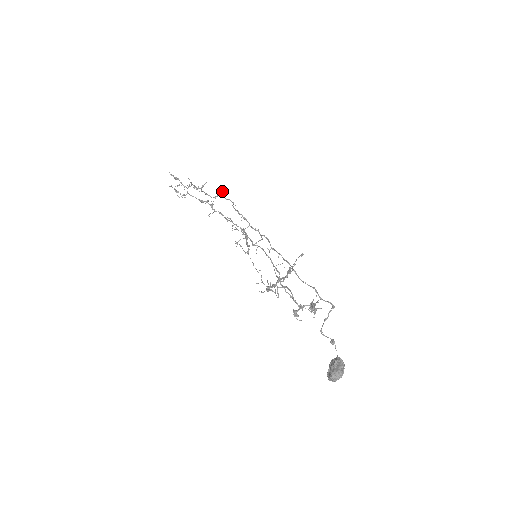
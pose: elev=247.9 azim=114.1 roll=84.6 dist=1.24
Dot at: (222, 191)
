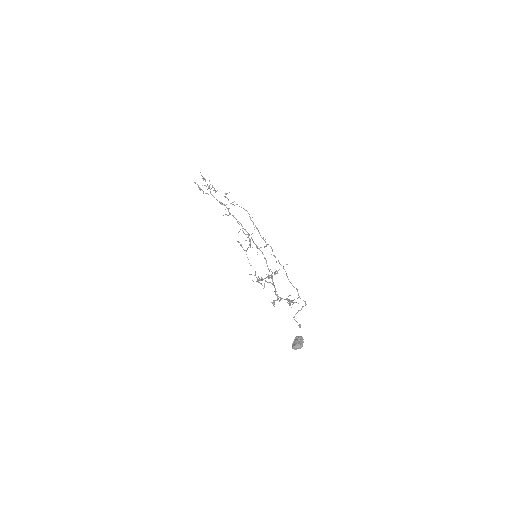
Dot at: occluded
